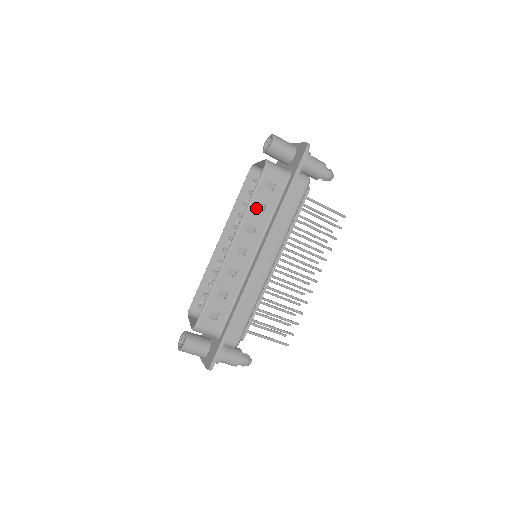
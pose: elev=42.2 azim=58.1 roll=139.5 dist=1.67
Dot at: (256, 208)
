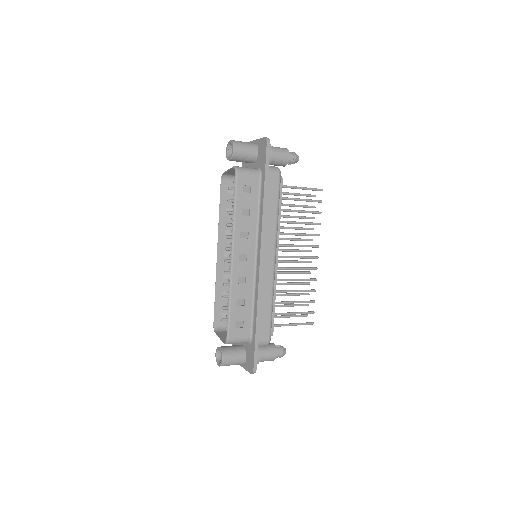
Dot at: (242, 214)
